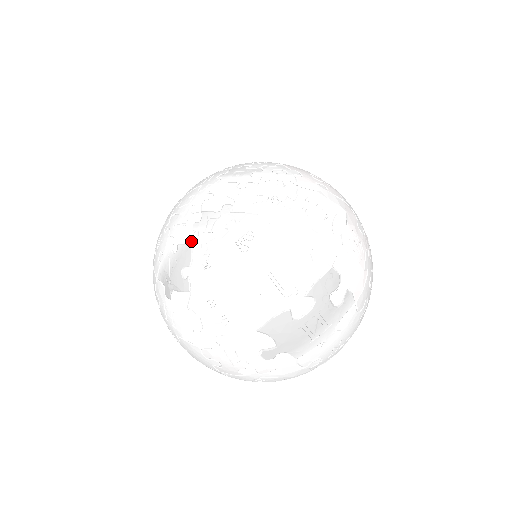
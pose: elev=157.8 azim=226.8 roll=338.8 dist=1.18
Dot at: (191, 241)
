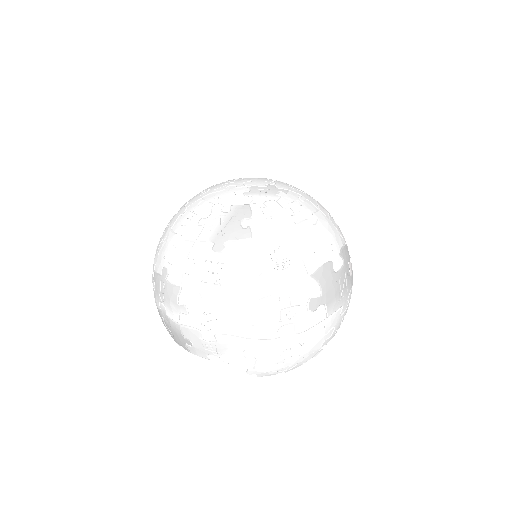
Dot at: (247, 201)
